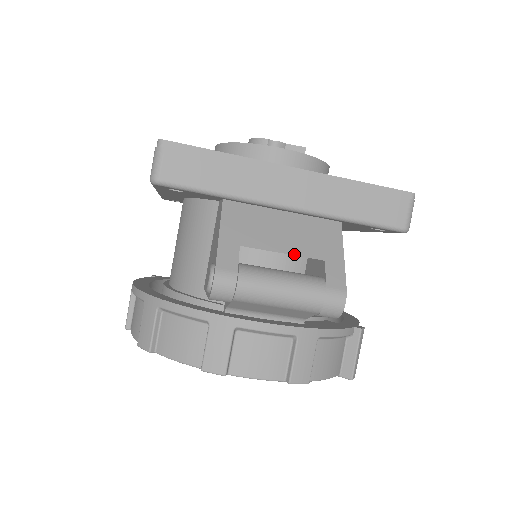
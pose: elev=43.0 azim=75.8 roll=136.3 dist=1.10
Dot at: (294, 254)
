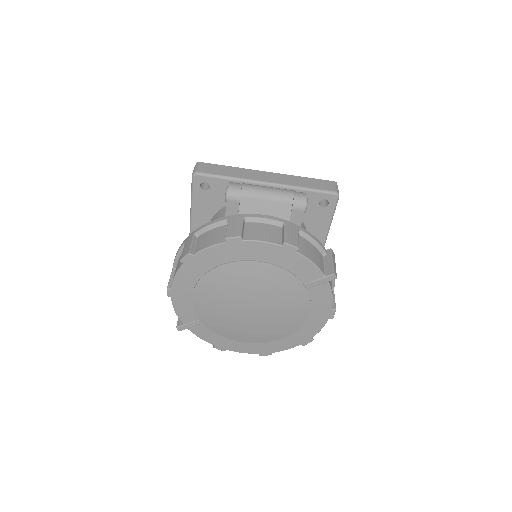
Dot at: occluded
